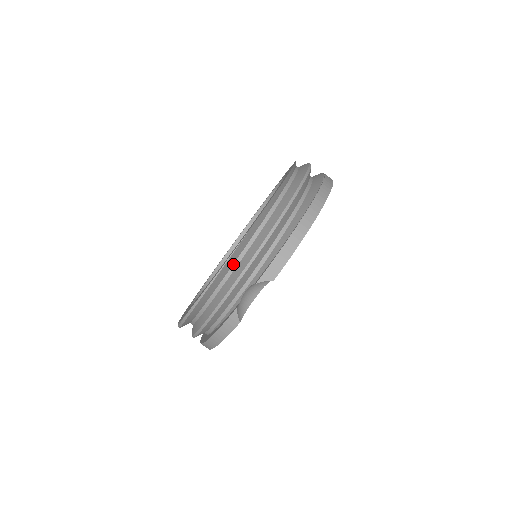
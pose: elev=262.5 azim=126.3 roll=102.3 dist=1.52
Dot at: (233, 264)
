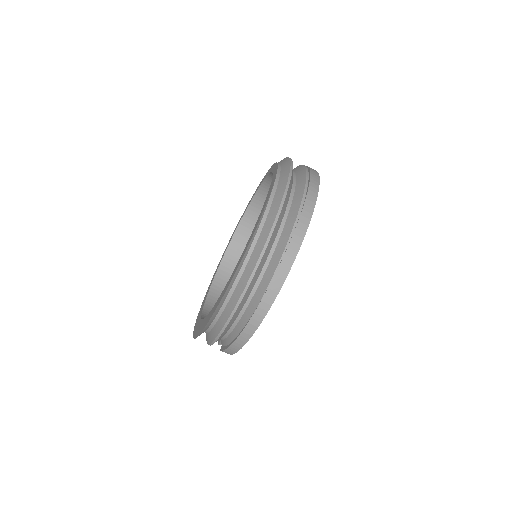
Dot at: occluded
